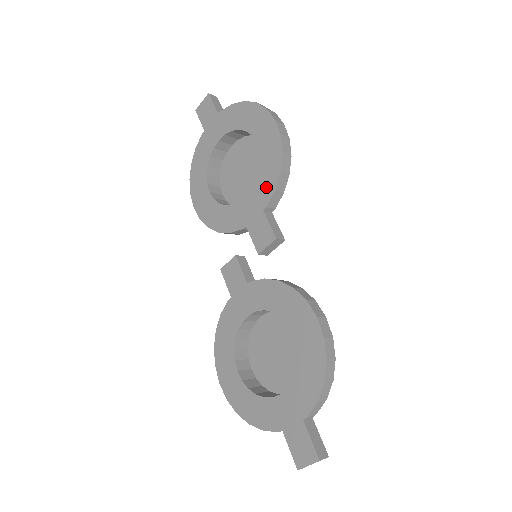
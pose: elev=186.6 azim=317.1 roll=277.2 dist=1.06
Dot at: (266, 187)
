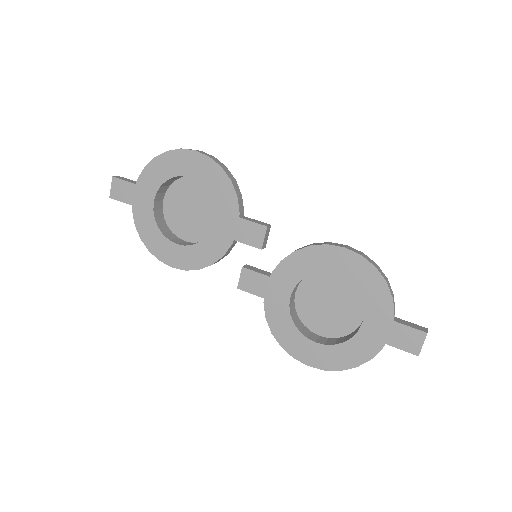
Dot at: (227, 200)
